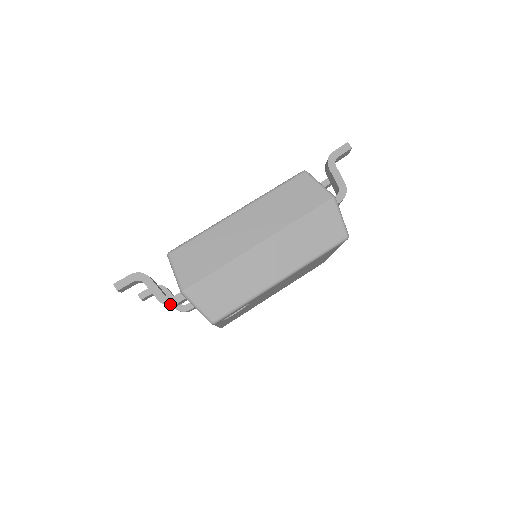
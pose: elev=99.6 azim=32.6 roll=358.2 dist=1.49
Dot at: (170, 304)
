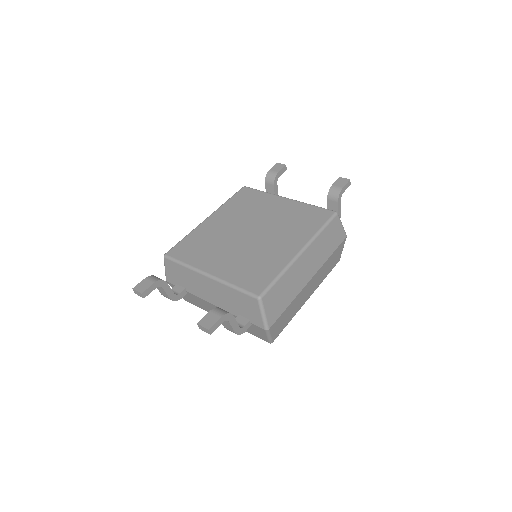
Dot at: (242, 333)
